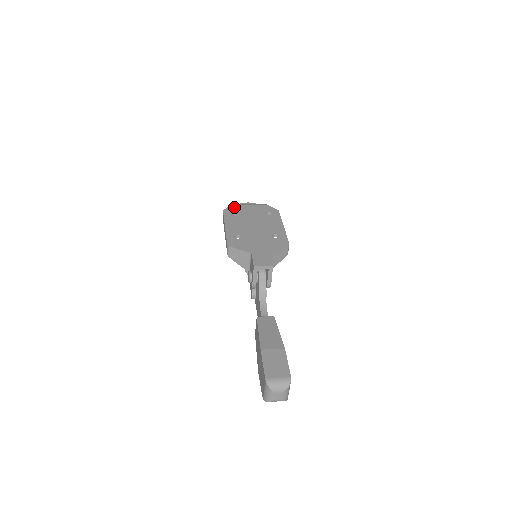
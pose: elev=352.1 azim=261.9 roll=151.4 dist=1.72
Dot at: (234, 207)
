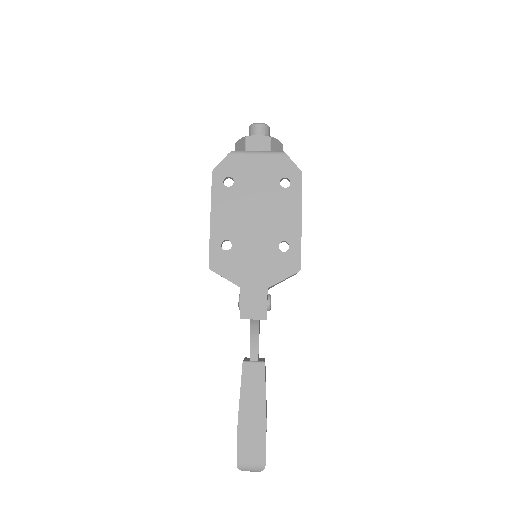
Dot at: (231, 162)
